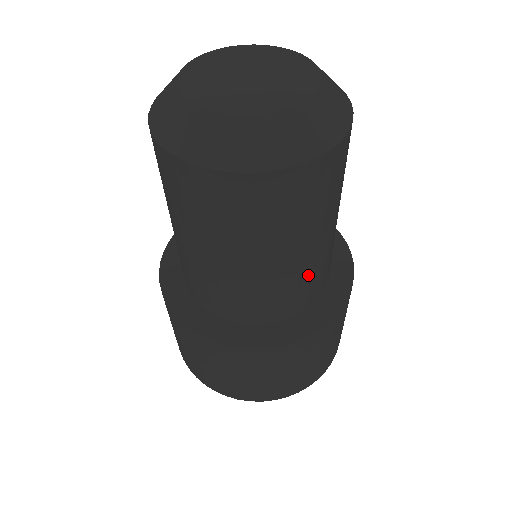
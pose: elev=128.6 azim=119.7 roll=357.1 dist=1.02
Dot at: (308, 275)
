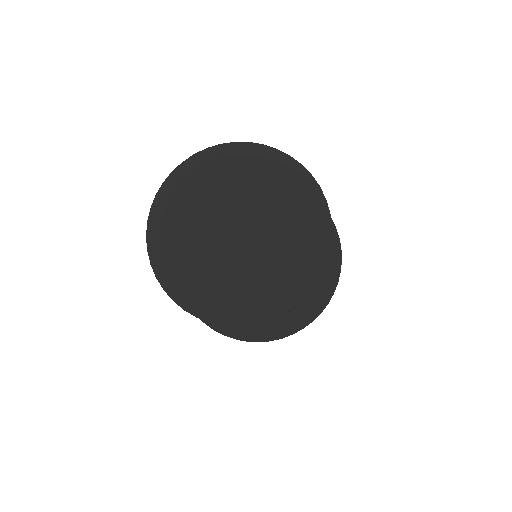
Dot at: occluded
